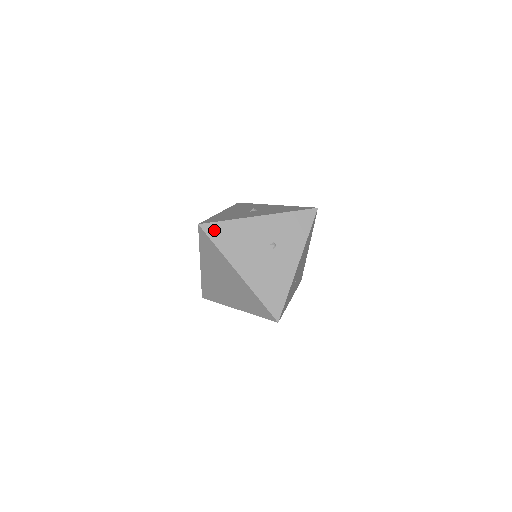
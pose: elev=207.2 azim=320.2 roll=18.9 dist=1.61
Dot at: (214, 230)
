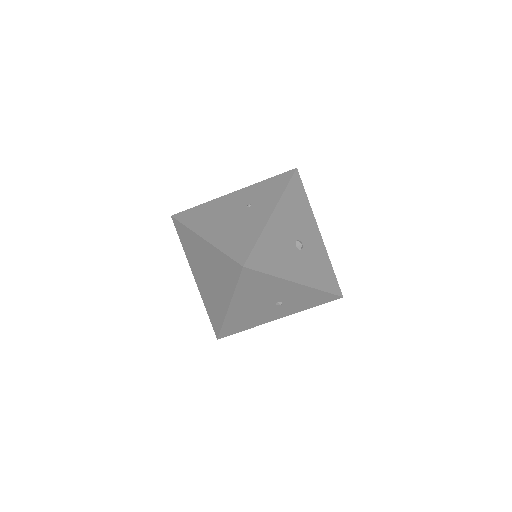
Dot at: (250, 276)
